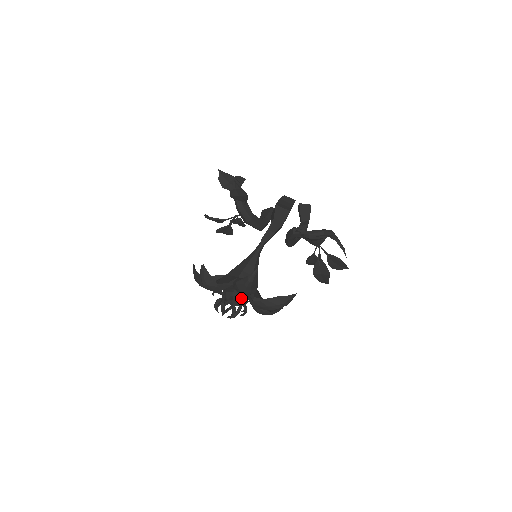
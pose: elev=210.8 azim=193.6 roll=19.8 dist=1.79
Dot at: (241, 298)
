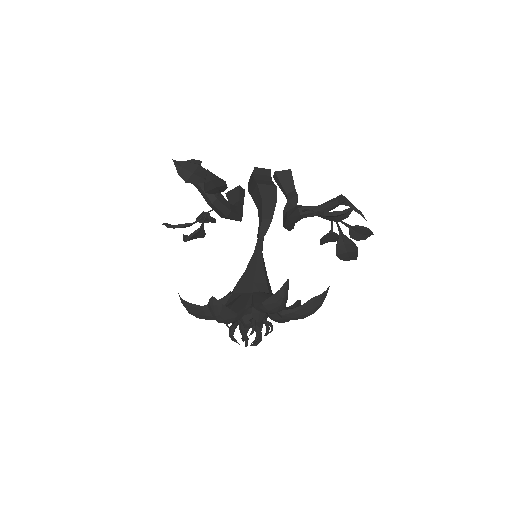
Dot at: (262, 316)
